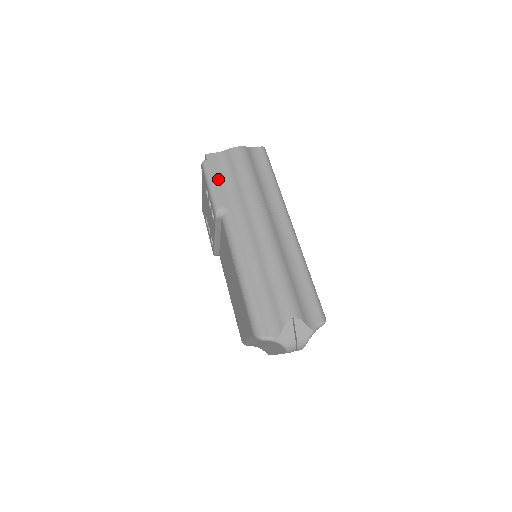
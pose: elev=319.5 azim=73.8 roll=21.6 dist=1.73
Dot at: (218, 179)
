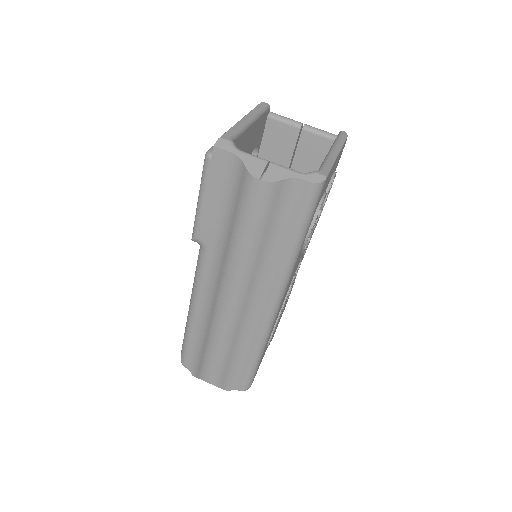
Dot at: (213, 200)
